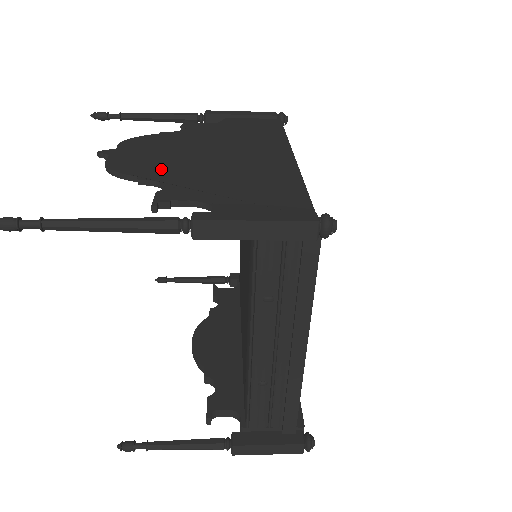
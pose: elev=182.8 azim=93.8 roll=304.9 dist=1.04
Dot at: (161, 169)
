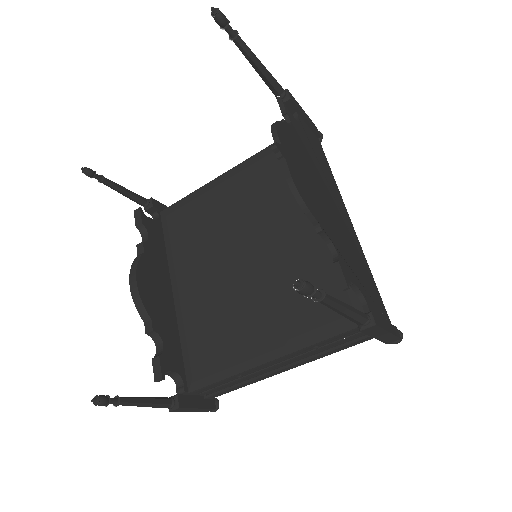
Dot at: (322, 215)
